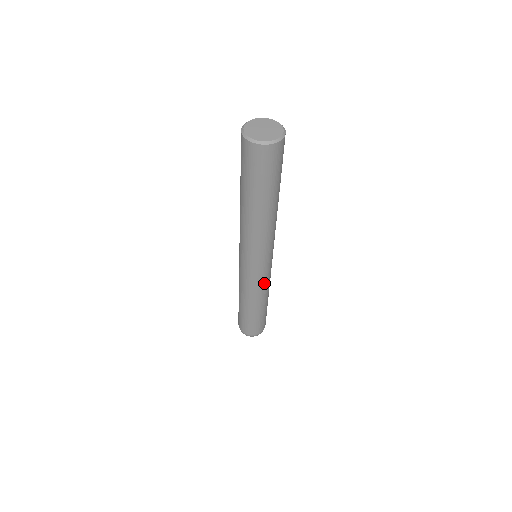
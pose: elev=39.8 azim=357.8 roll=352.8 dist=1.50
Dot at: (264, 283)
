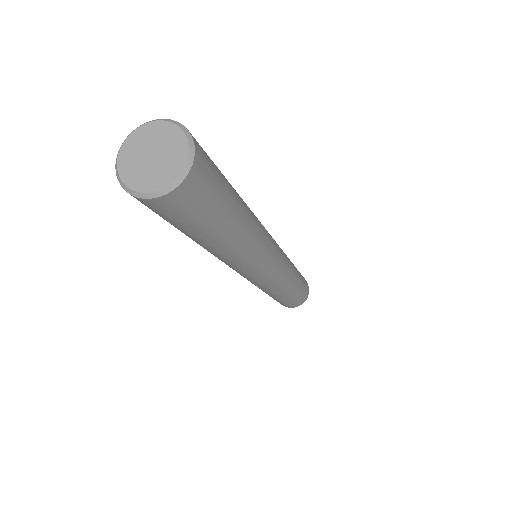
Dot at: (287, 265)
